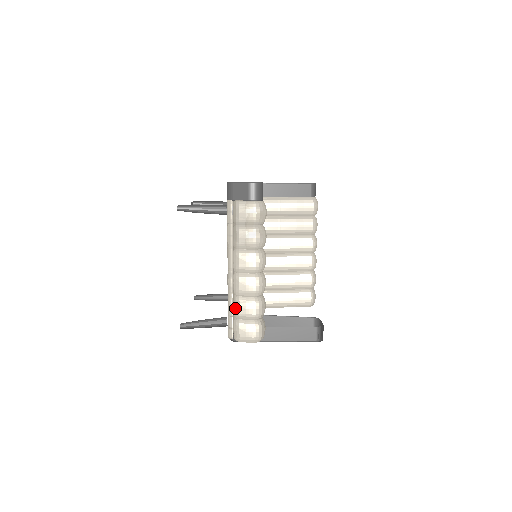
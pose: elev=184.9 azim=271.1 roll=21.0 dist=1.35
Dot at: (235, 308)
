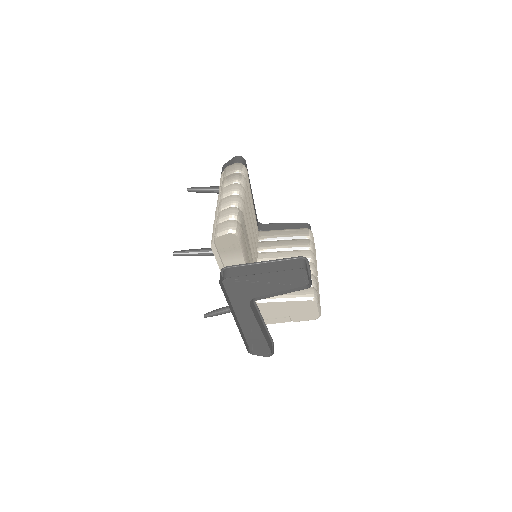
Dot at: (217, 218)
